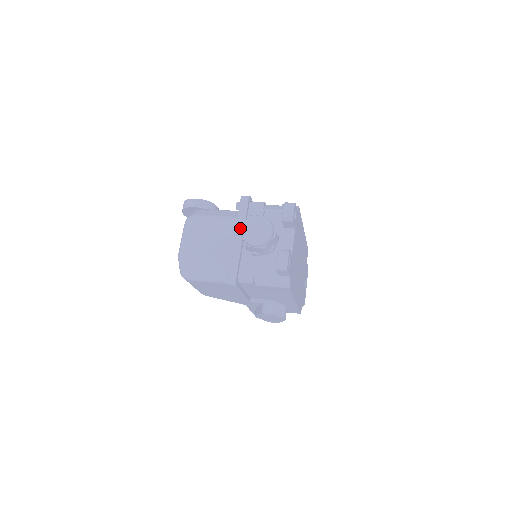
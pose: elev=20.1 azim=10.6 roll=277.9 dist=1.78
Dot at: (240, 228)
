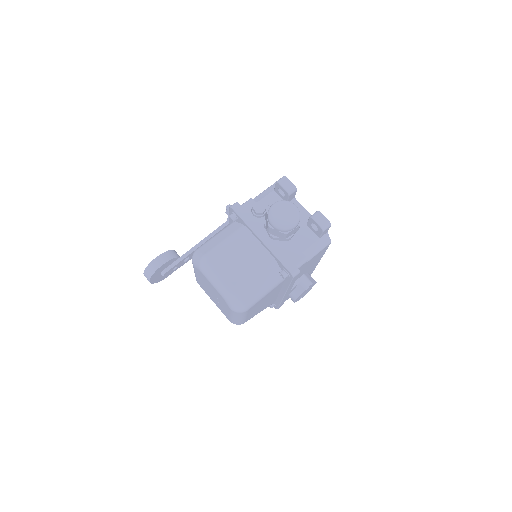
Dot at: (268, 225)
